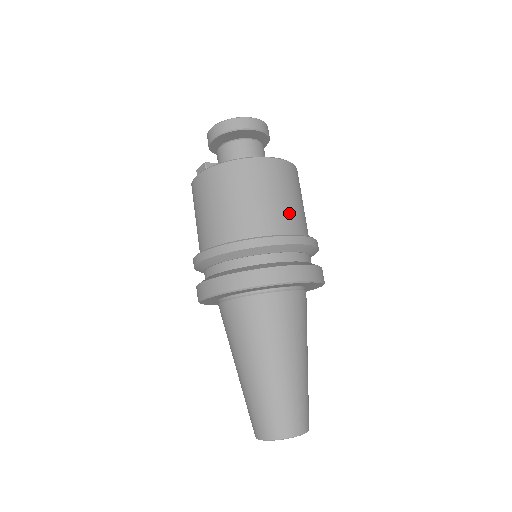
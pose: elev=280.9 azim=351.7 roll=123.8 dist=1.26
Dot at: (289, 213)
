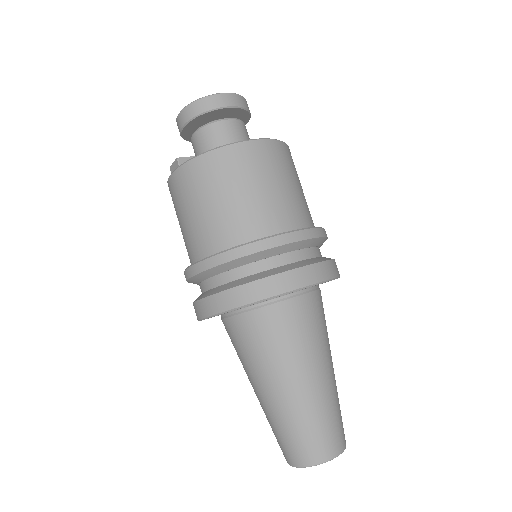
Dot at: (285, 204)
